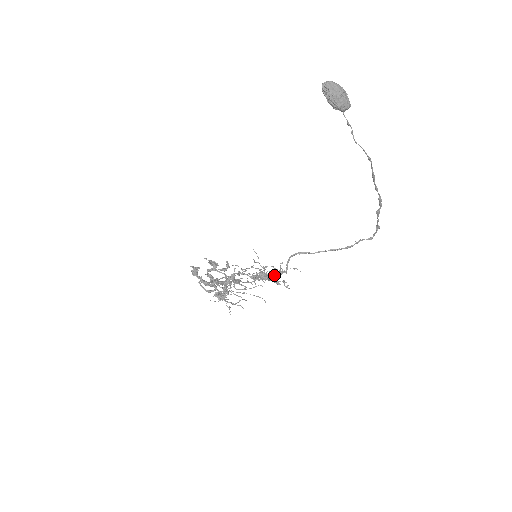
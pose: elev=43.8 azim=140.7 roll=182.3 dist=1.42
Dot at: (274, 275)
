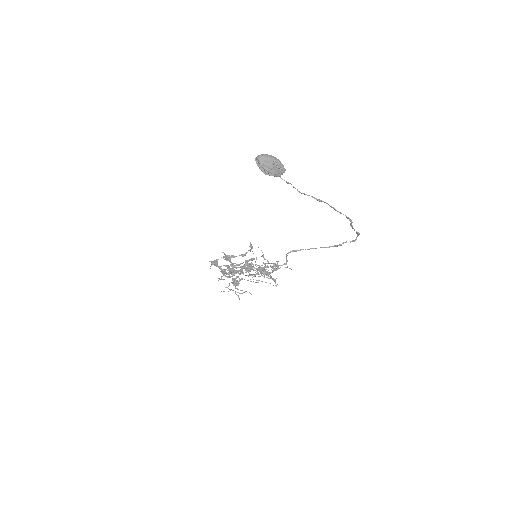
Dot at: (272, 271)
